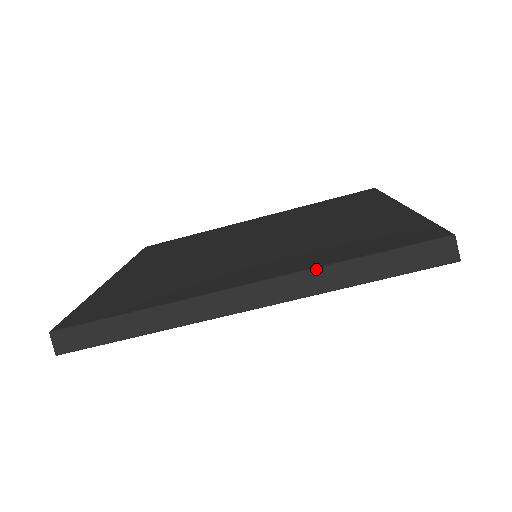
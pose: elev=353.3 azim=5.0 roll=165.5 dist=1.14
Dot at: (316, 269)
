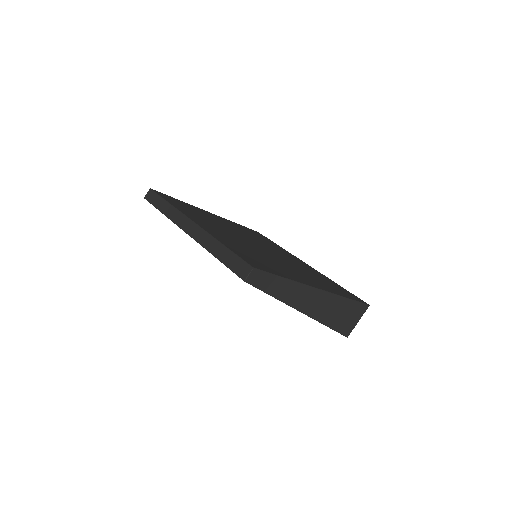
Dot at: (212, 236)
